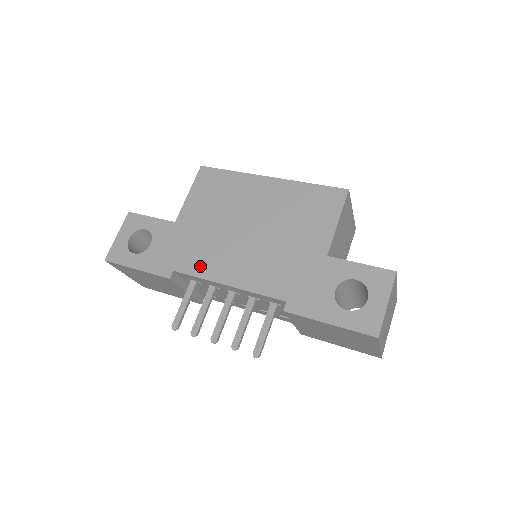
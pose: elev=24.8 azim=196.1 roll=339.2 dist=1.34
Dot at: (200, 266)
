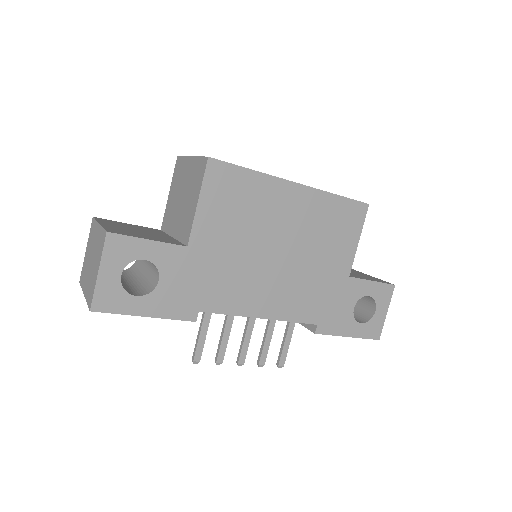
Dot at: (231, 302)
